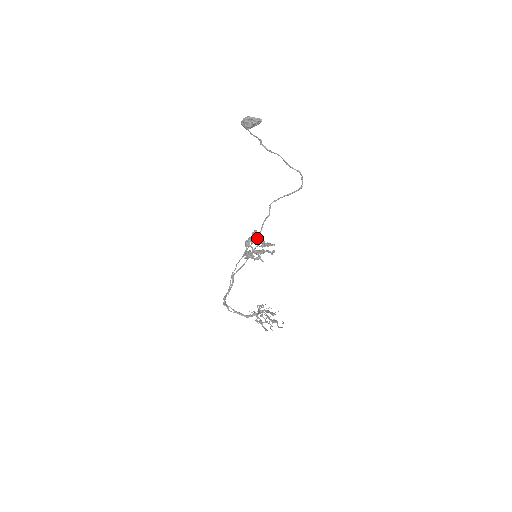
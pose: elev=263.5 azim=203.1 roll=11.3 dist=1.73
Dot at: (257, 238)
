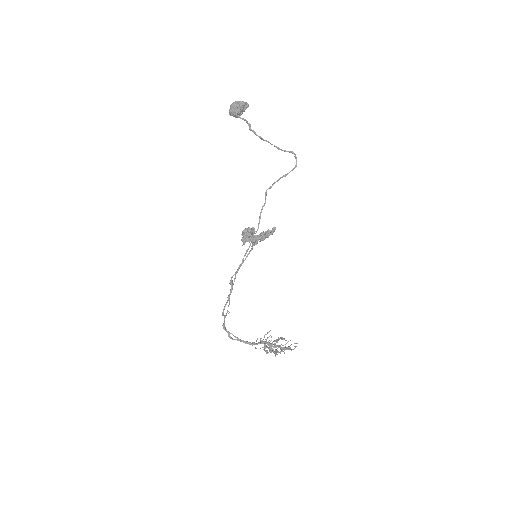
Dot at: occluded
